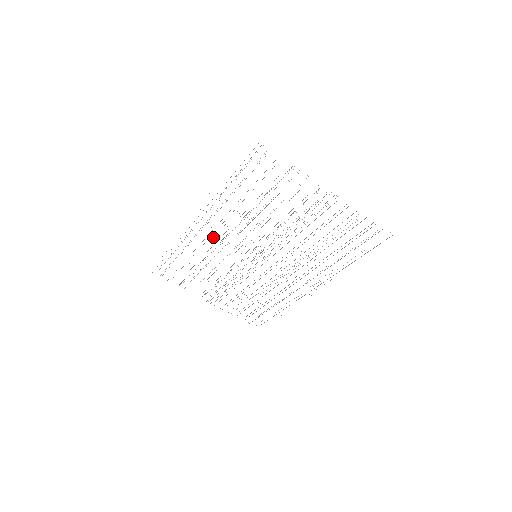
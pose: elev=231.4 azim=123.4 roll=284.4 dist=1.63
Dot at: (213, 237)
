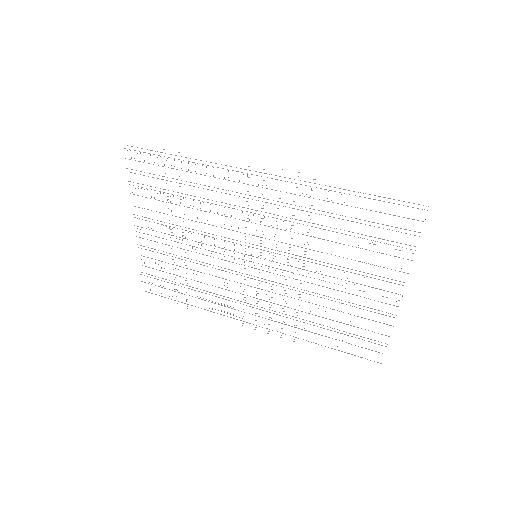
Dot at: occluded
